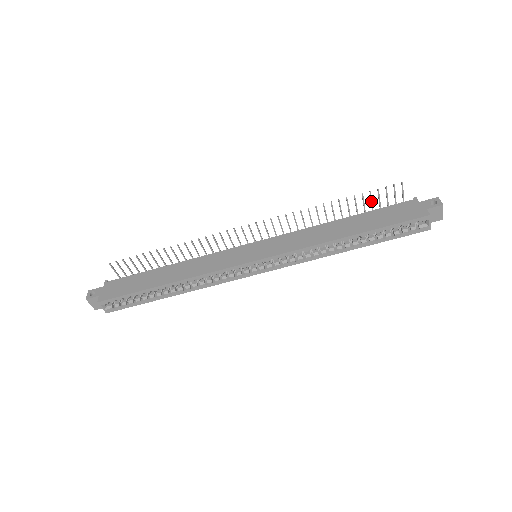
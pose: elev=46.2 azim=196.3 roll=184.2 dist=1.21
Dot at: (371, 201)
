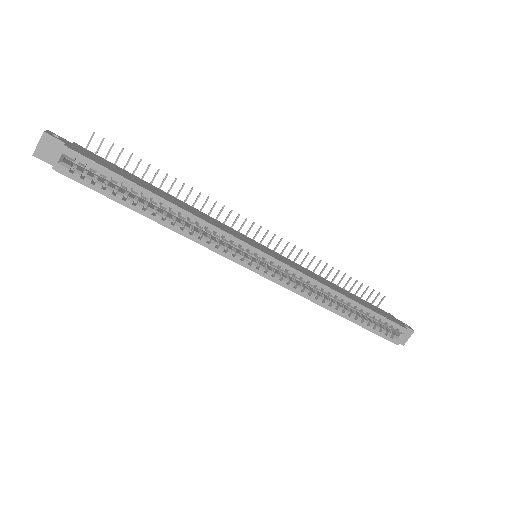
Dot at: (356, 293)
